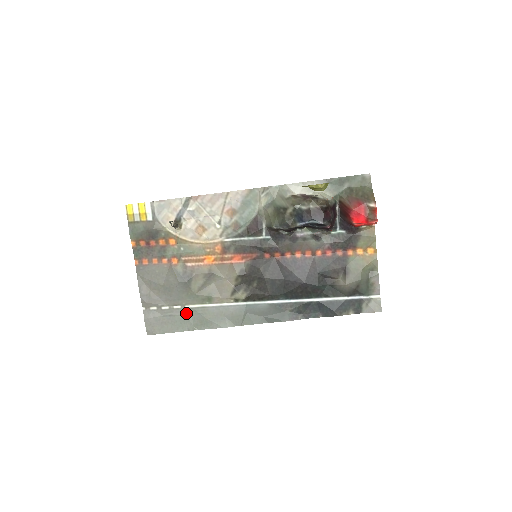
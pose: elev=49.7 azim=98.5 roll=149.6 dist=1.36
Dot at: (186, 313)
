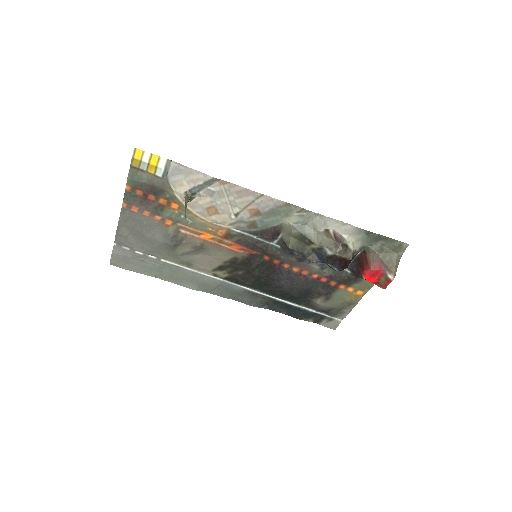
Dot at: (159, 265)
